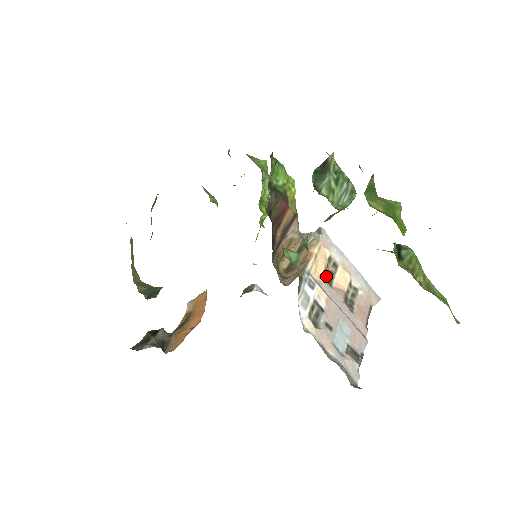
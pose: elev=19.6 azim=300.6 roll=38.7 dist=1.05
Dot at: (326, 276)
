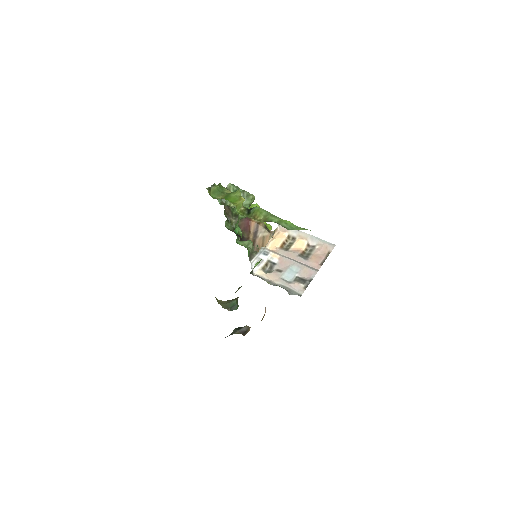
Dot at: (284, 246)
